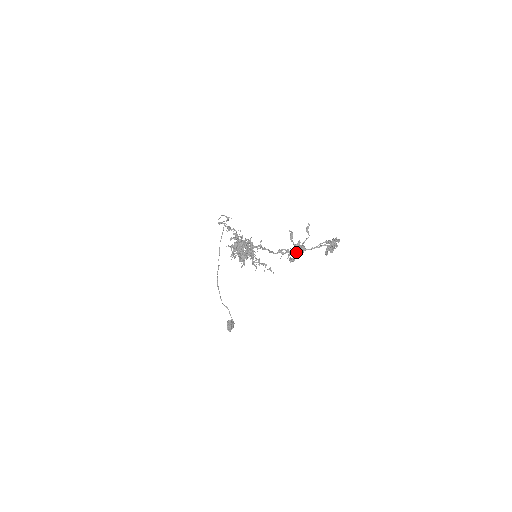
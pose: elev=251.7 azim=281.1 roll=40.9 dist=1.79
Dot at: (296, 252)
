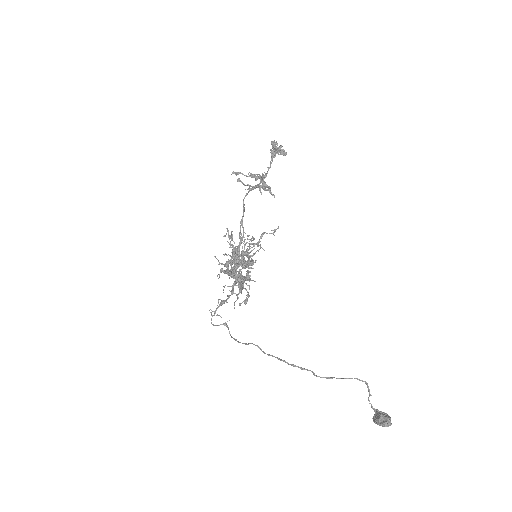
Dot at: occluded
